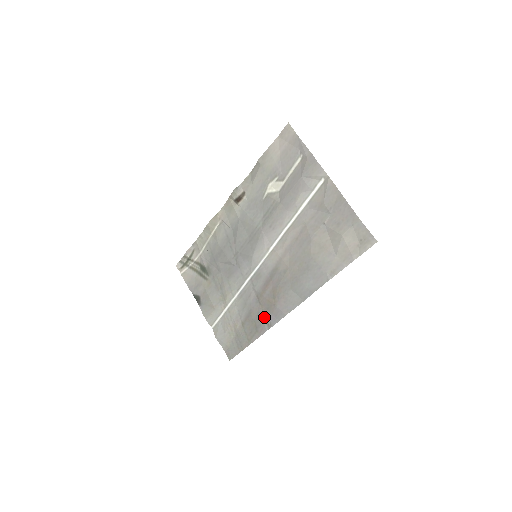
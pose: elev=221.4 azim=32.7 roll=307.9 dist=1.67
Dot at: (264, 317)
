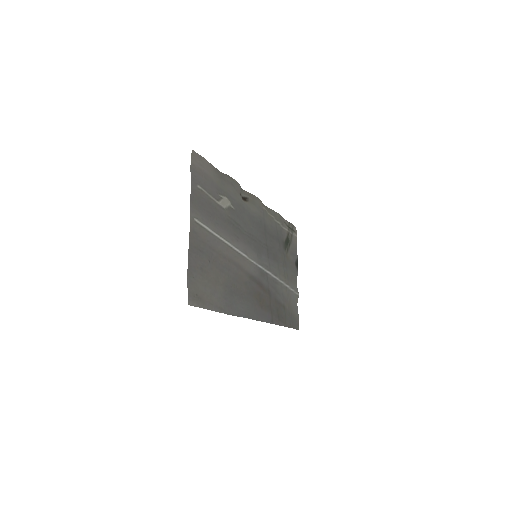
Dot at: (272, 311)
